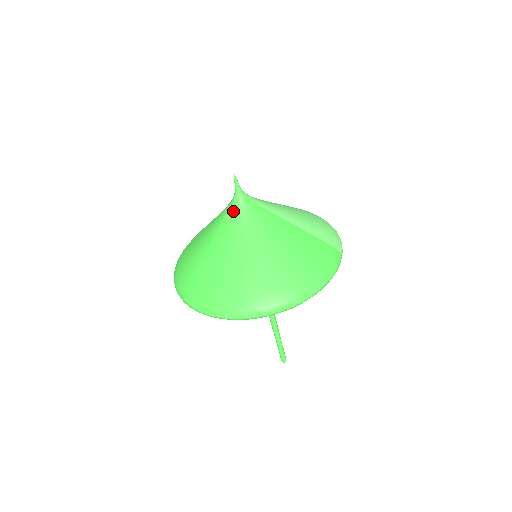
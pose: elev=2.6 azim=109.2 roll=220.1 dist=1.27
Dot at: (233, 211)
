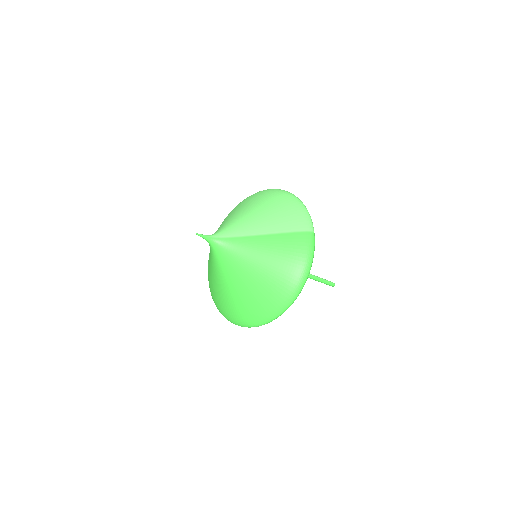
Dot at: (215, 253)
